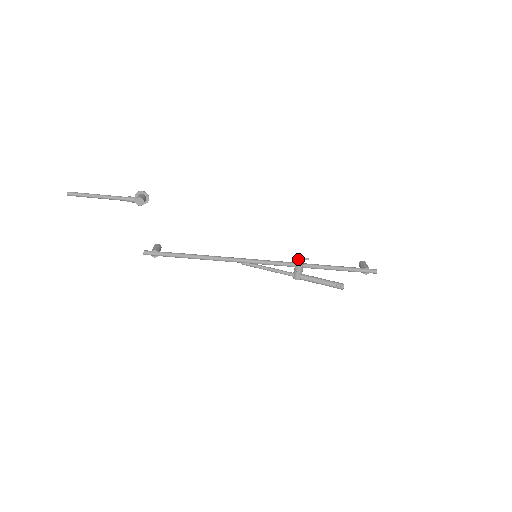
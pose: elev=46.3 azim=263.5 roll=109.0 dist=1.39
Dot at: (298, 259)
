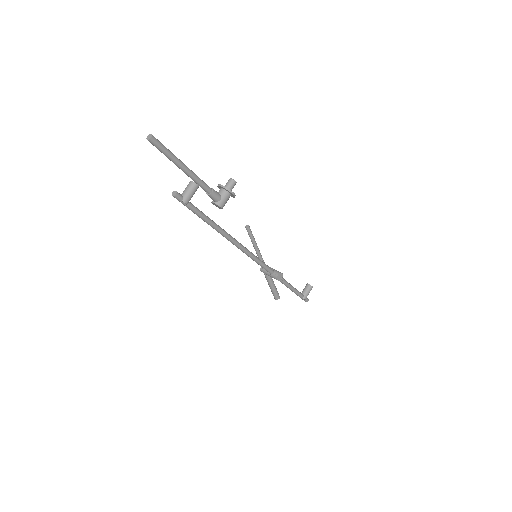
Dot at: (277, 278)
